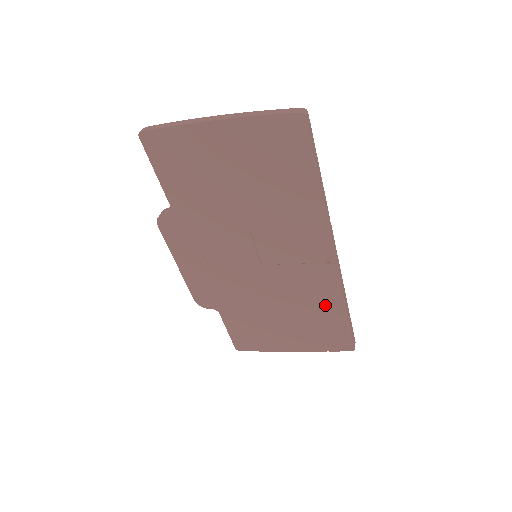
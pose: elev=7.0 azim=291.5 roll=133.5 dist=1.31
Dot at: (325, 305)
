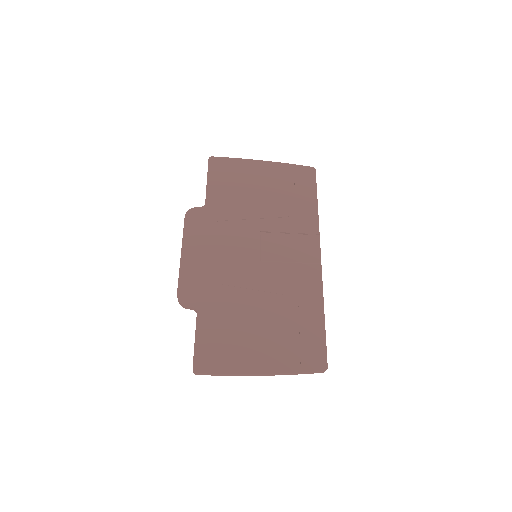
Dot at: (306, 307)
